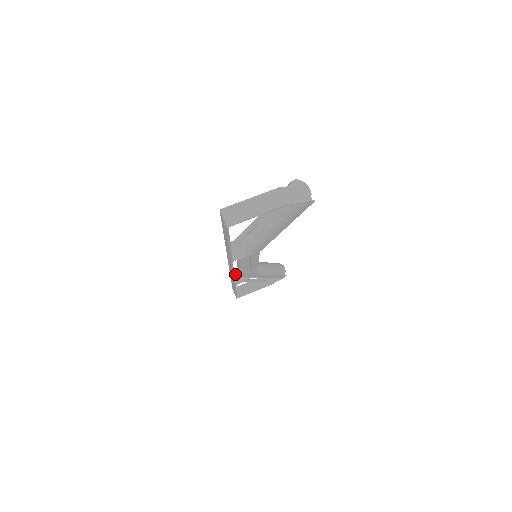
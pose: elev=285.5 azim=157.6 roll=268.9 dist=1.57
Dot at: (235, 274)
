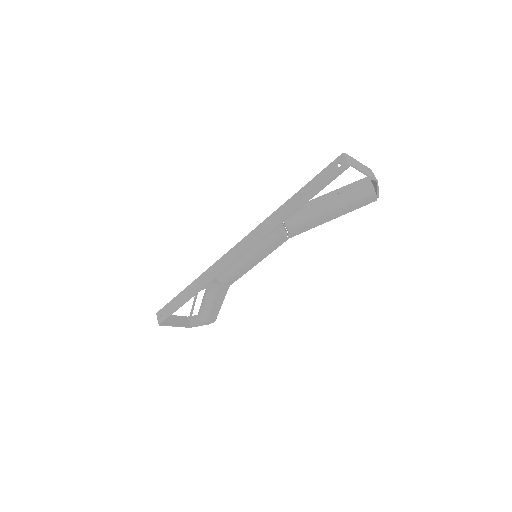
Dot at: occluded
